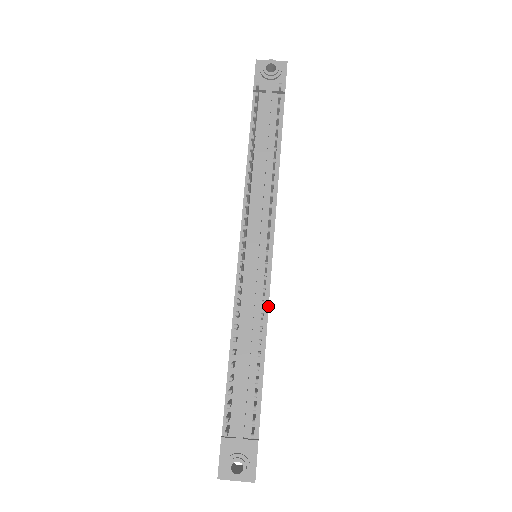
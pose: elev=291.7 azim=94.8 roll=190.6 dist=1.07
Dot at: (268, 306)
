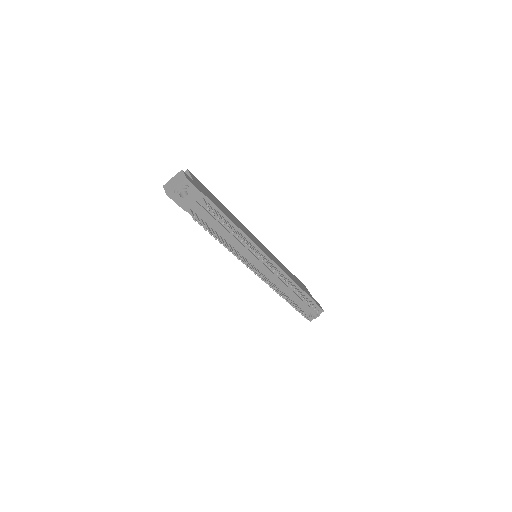
Dot at: (284, 272)
